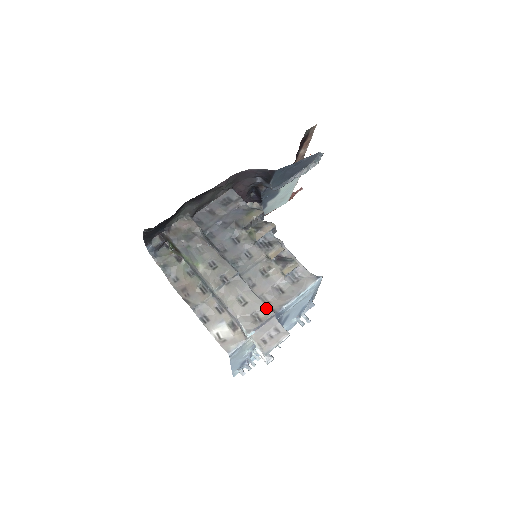
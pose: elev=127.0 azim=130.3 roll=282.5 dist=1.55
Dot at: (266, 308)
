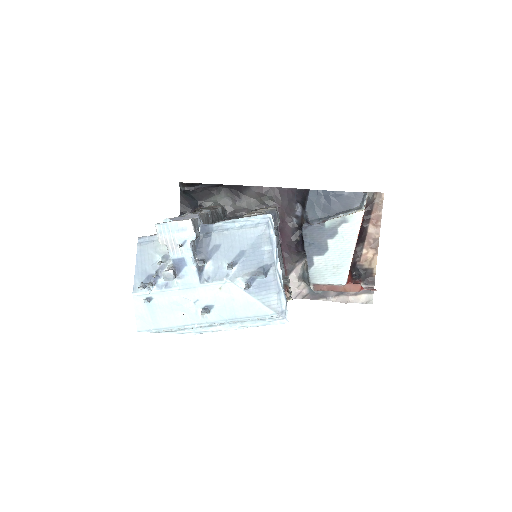
Dot at: occluded
